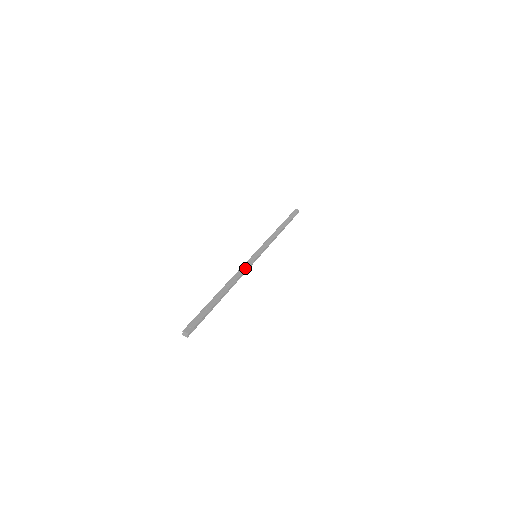
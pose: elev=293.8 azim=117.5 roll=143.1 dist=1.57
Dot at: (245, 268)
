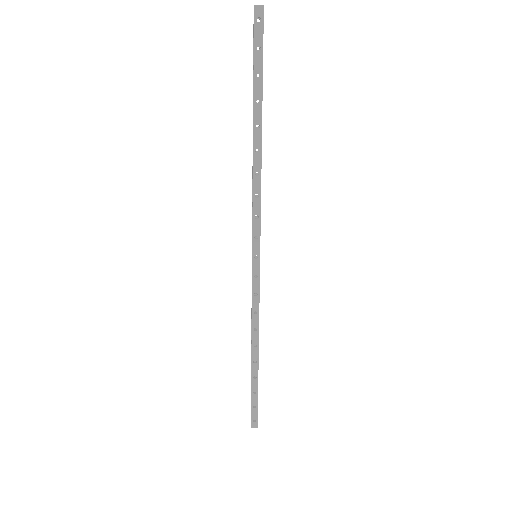
Dot at: (258, 208)
